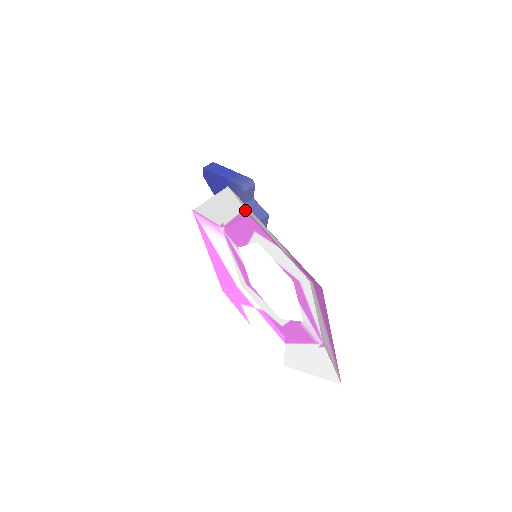
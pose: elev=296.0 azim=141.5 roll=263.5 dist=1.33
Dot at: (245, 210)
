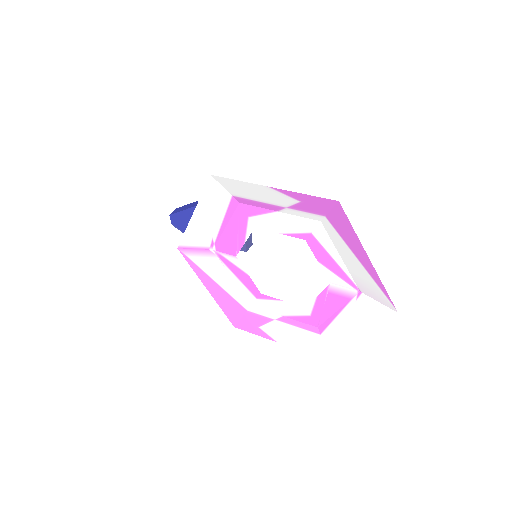
Dot at: (233, 197)
